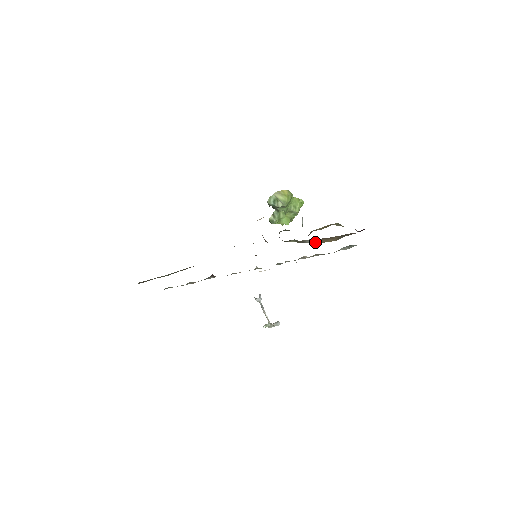
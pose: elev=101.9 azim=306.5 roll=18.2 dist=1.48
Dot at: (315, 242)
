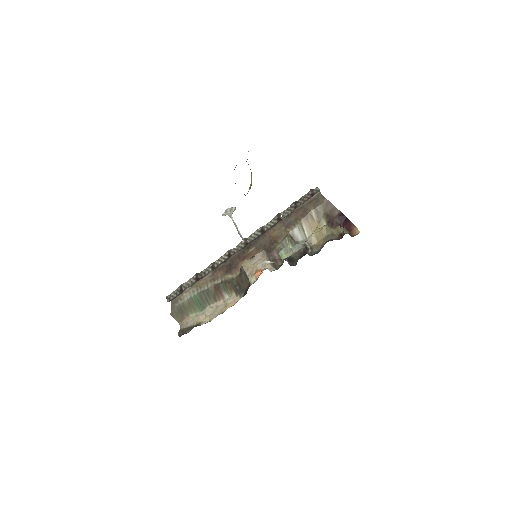
Dot at: (304, 234)
